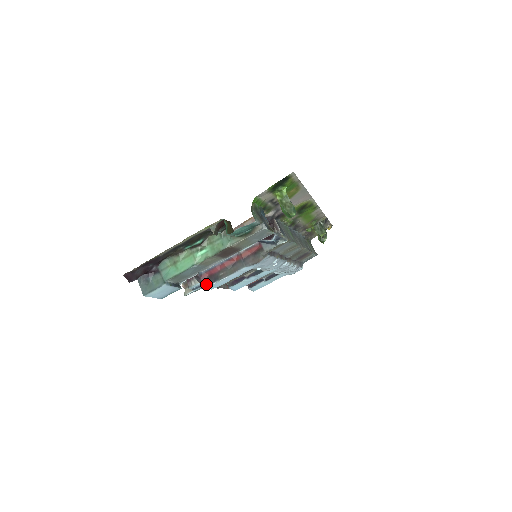
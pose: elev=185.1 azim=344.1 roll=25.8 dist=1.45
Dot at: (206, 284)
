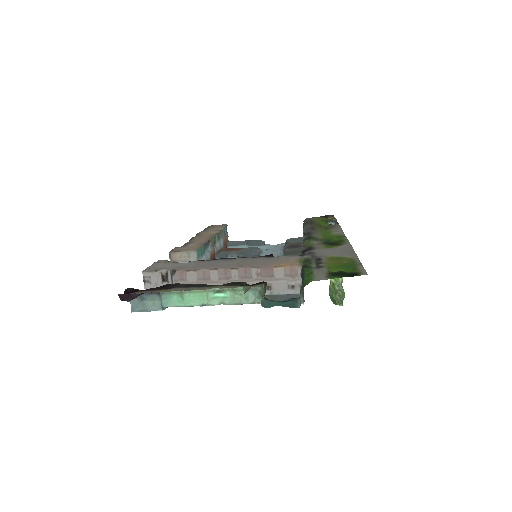
Dot at: occluded
